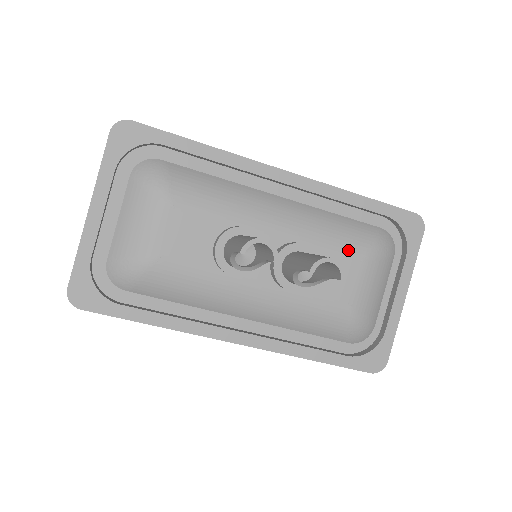
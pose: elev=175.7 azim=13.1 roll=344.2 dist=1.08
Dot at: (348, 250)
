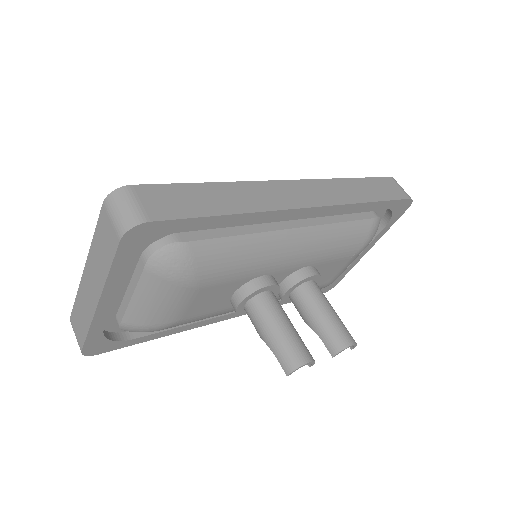
Dot at: (345, 255)
